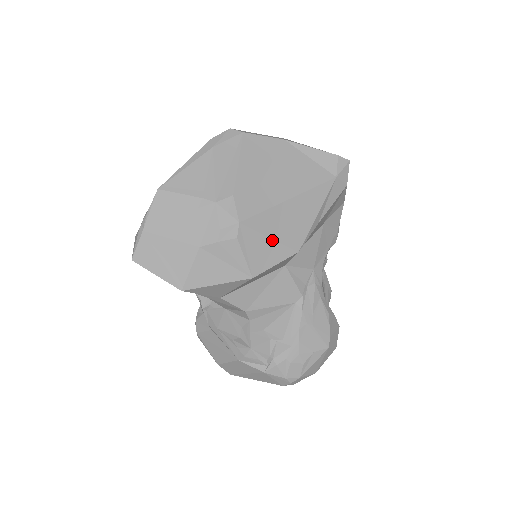
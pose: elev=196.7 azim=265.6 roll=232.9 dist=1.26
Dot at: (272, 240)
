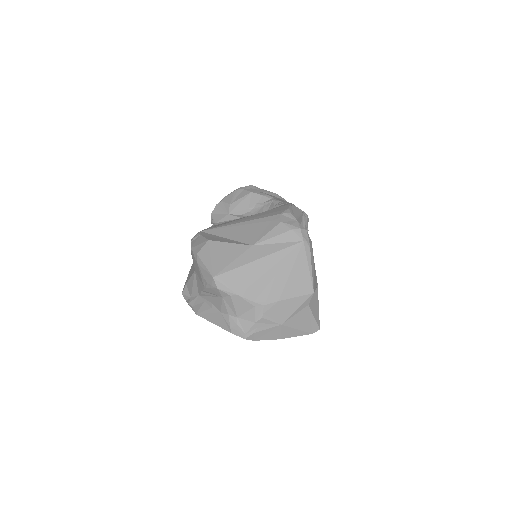
Dot at: occluded
